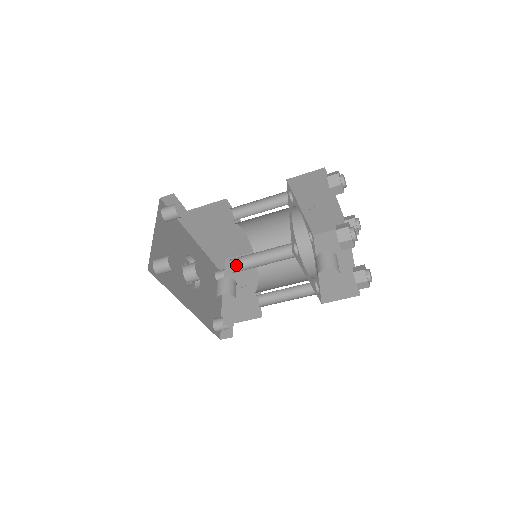
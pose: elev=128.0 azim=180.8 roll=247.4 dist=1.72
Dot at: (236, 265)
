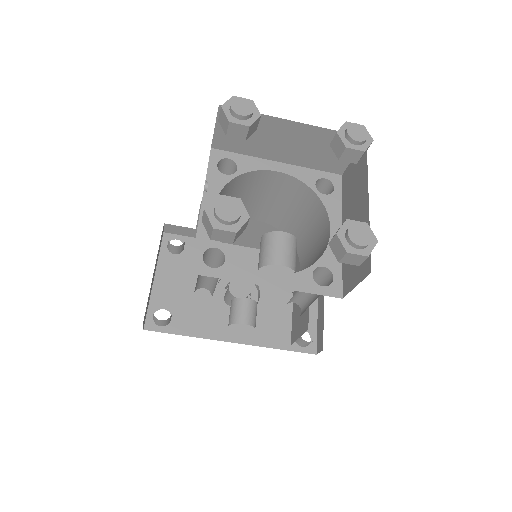
Dot at: (211, 290)
